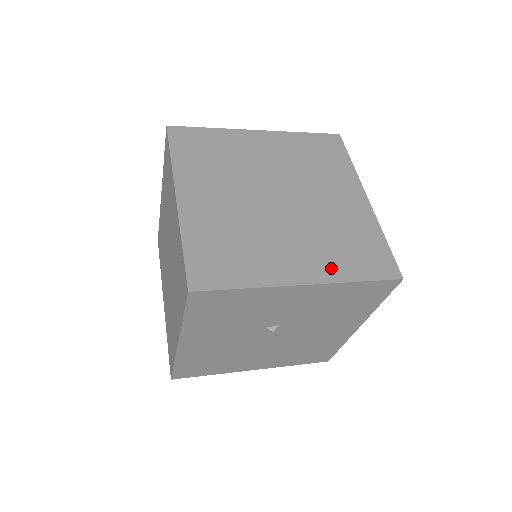
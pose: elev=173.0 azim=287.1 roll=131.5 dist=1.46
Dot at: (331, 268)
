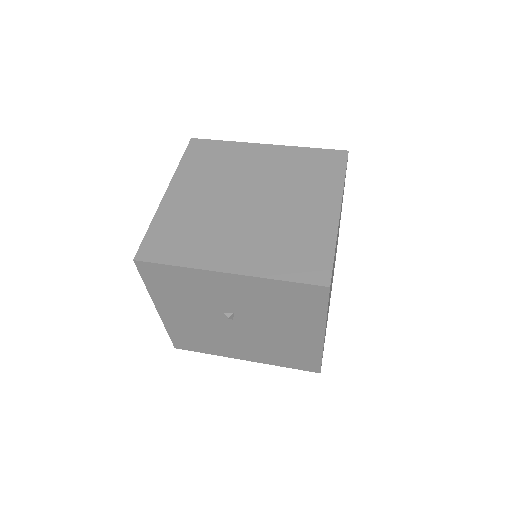
Dot at: (261, 264)
